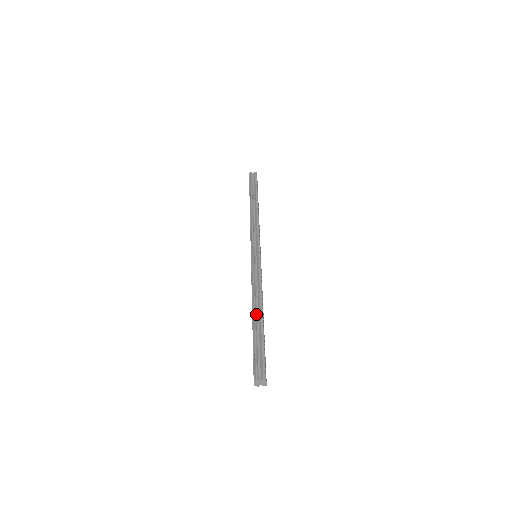
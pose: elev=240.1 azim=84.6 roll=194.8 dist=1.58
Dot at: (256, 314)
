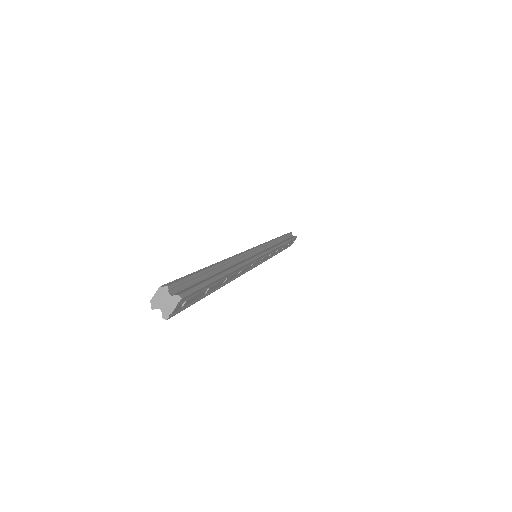
Dot at: (222, 266)
